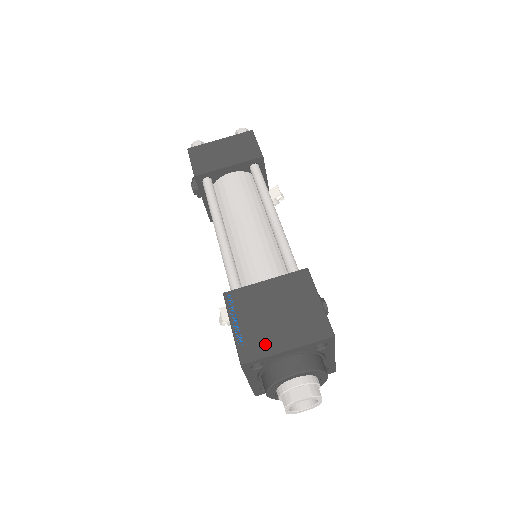
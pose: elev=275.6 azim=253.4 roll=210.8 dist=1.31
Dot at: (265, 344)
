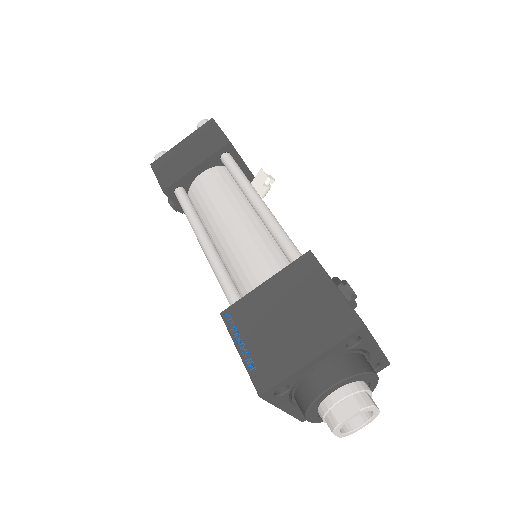
Dot at: (282, 361)
